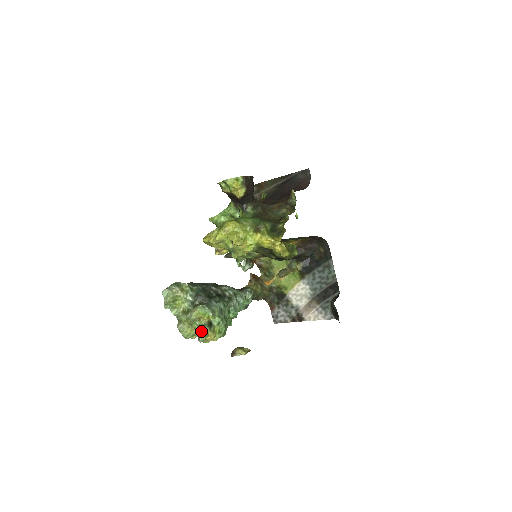
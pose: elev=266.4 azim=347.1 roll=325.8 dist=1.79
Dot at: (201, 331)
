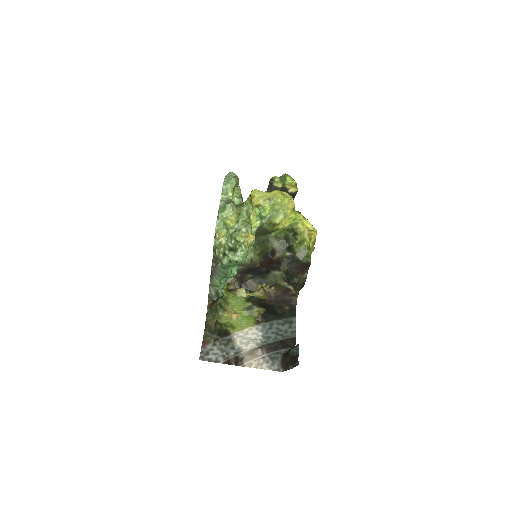
Dot at: (248, 223)
